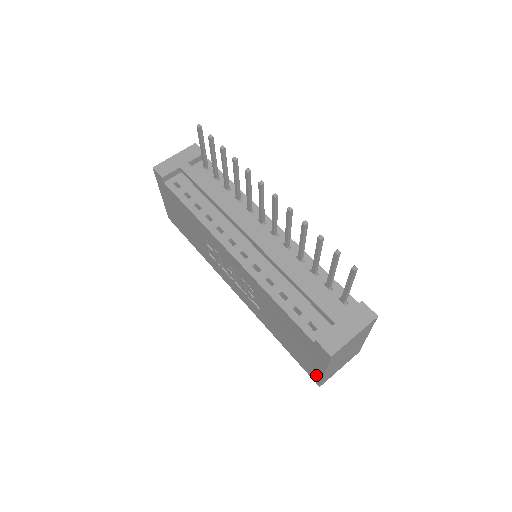
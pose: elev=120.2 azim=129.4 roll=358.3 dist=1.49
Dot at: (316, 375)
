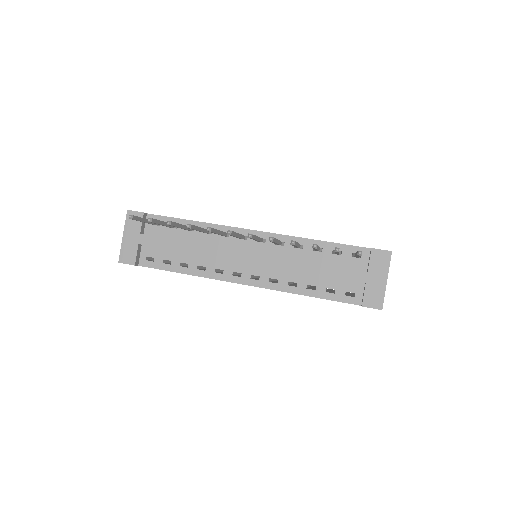
Dot at: occluded
